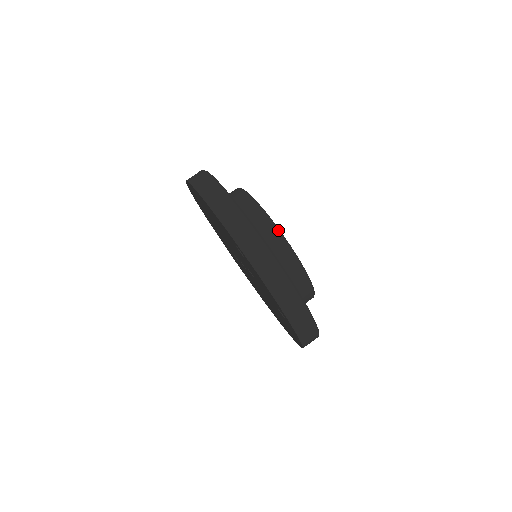
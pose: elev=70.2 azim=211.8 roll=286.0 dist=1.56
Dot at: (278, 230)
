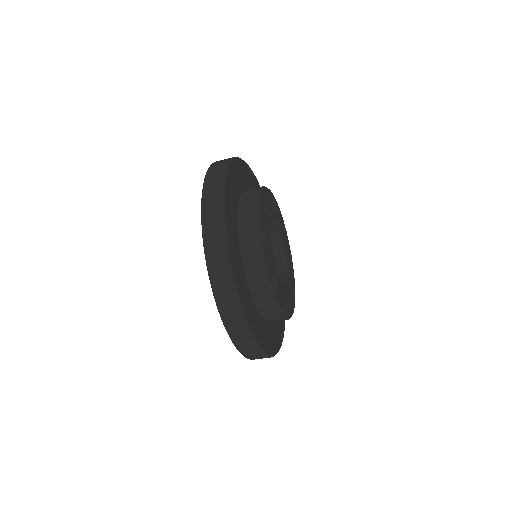
Dot at: (258, 207)
